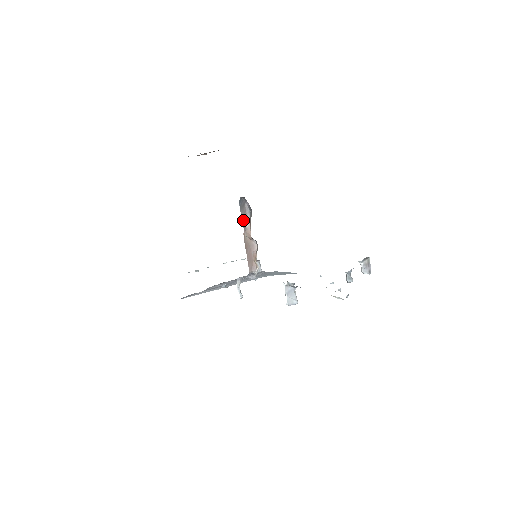
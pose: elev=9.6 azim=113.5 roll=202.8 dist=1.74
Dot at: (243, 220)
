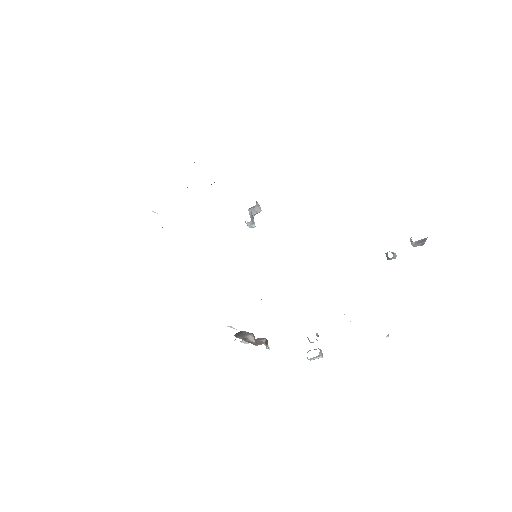
Dot at: (242, 338)
